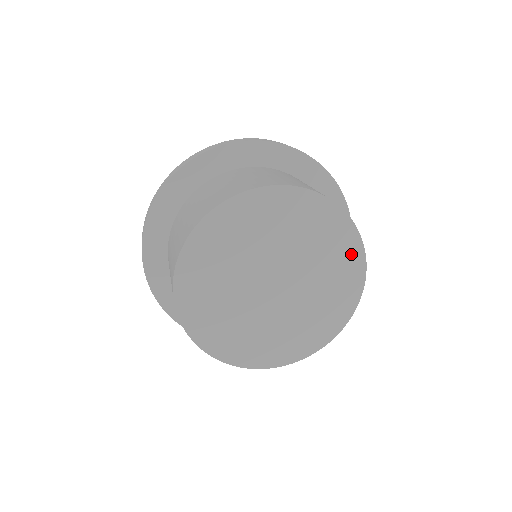
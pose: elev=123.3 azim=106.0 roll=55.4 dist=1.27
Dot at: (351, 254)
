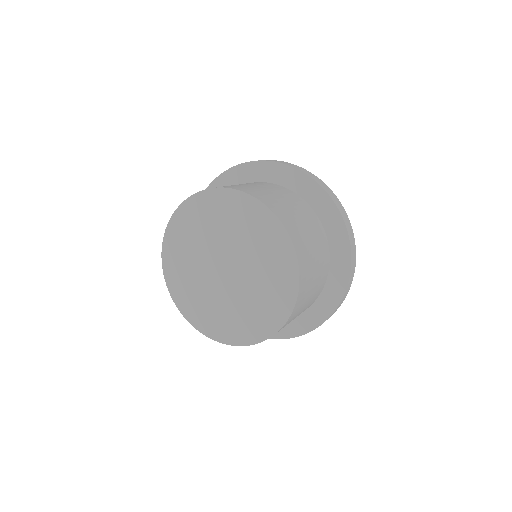
Dot at: (287, 273)
